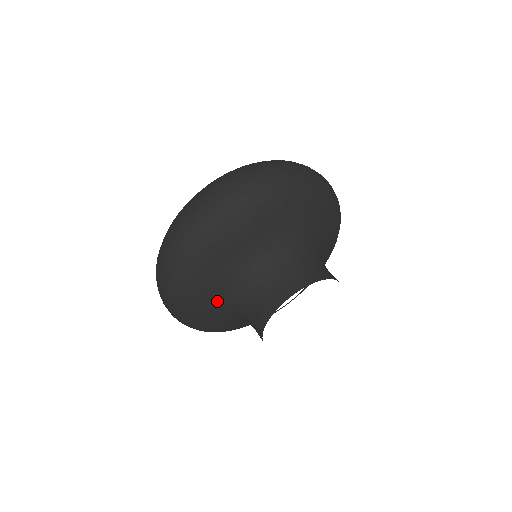
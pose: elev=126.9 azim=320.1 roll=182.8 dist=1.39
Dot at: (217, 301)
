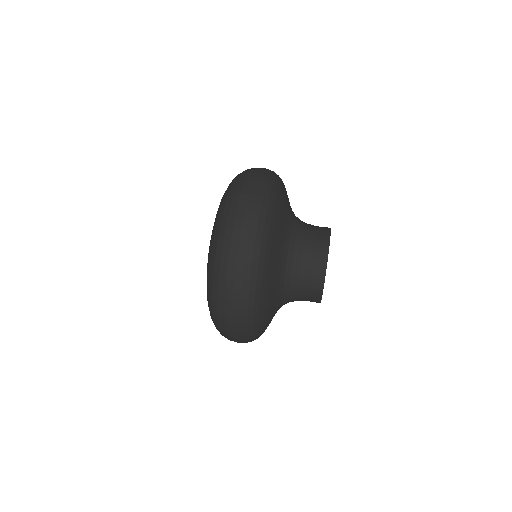
Dot at: (276, 291)
